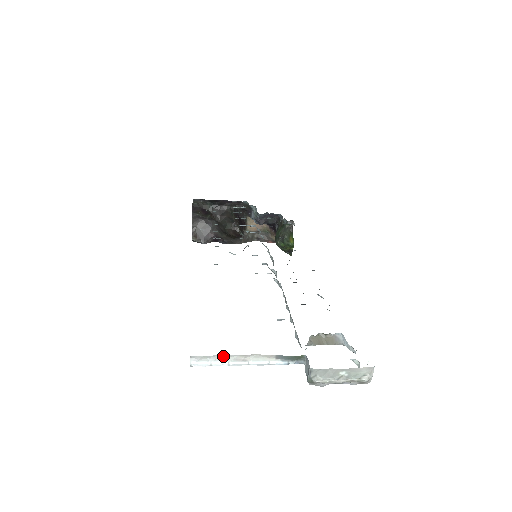
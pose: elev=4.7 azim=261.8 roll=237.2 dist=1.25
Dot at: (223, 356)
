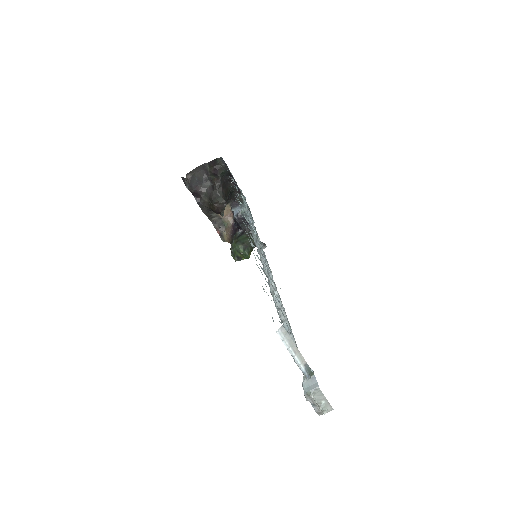
Dot at: (291, 340)
